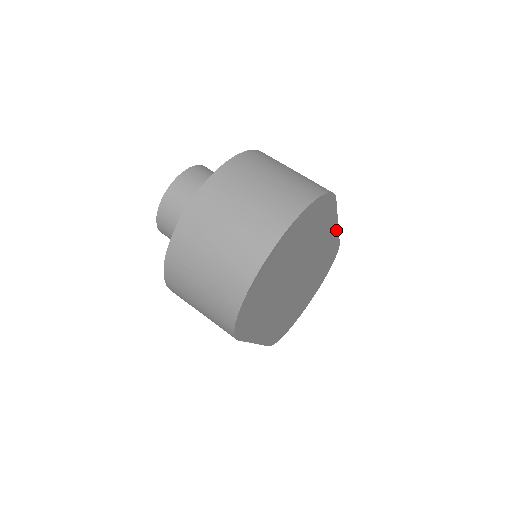
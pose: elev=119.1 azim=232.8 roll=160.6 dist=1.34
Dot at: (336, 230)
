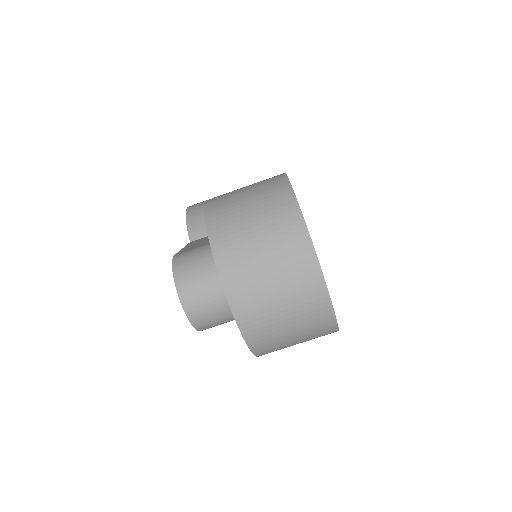
Dot at: occluded
